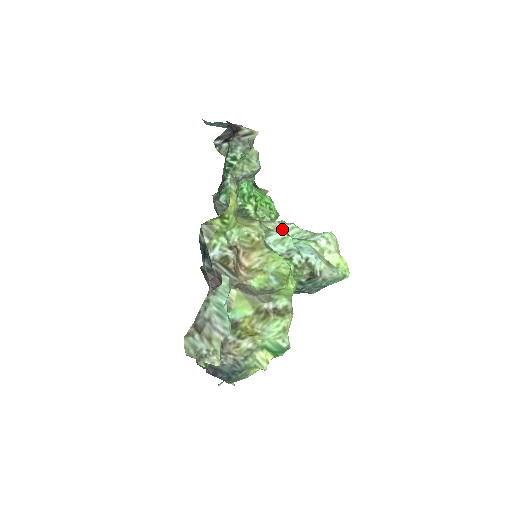
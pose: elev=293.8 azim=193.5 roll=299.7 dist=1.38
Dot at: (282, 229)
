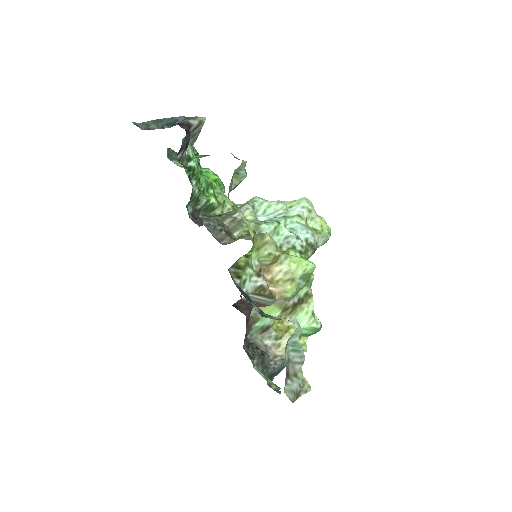
Dot at: (253, 209)
